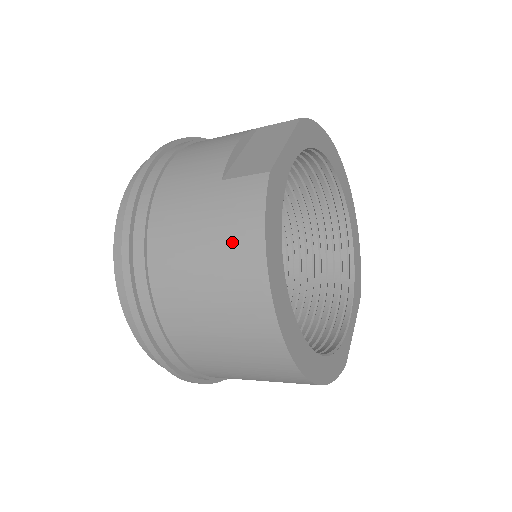
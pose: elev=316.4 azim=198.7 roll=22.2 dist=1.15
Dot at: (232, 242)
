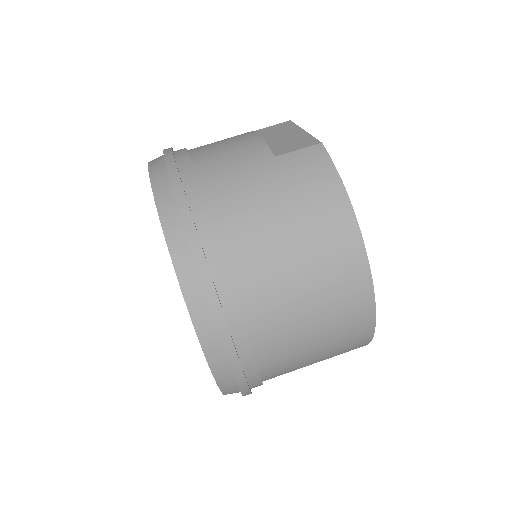
Dot at: (314, 201)
